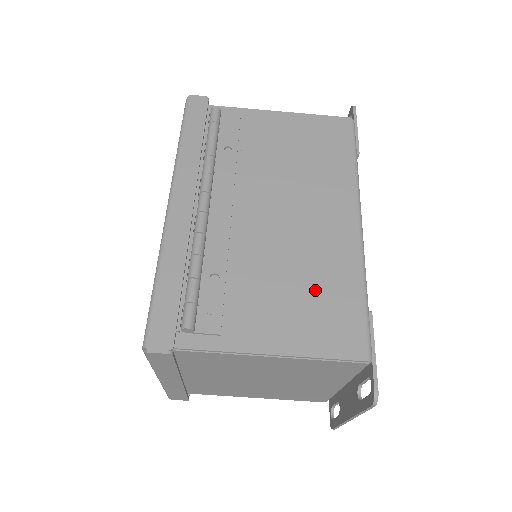
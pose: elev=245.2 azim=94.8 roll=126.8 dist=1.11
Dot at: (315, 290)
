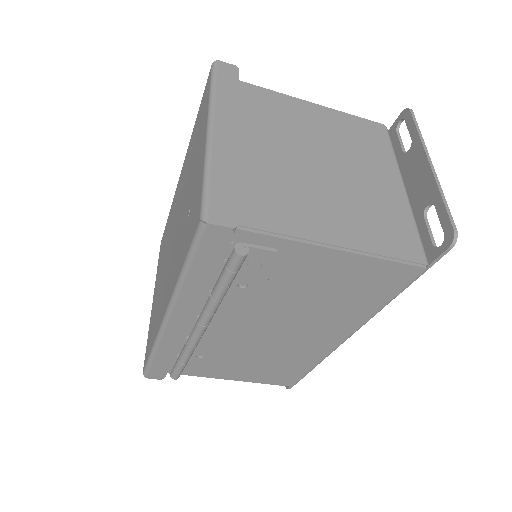
Dot at: (277, 365)
